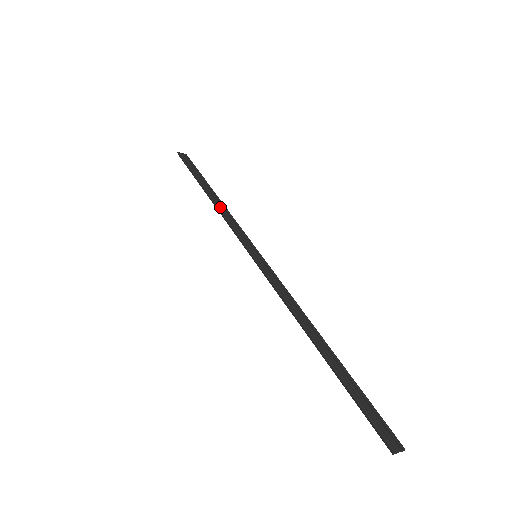
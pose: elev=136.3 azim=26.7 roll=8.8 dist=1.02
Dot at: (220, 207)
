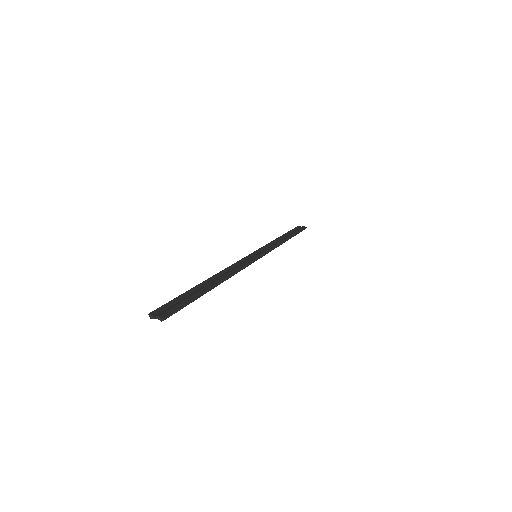
Dot at: (277, 241)
